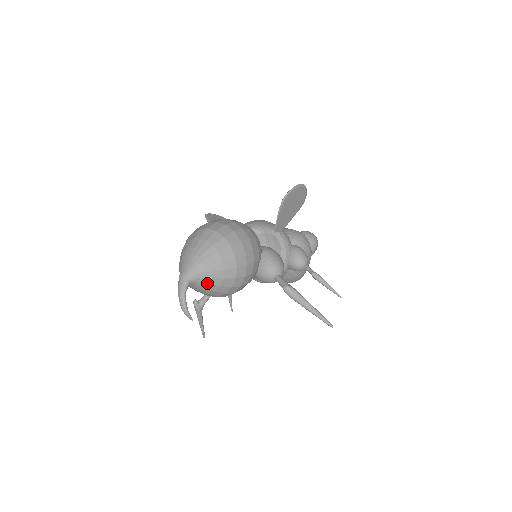
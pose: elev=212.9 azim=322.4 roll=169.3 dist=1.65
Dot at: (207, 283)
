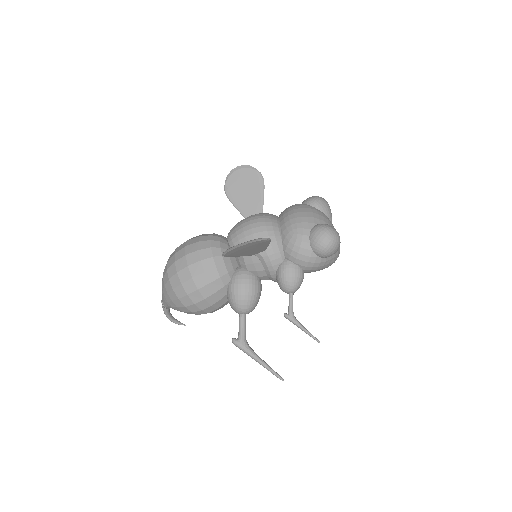
Dot at: occluded
